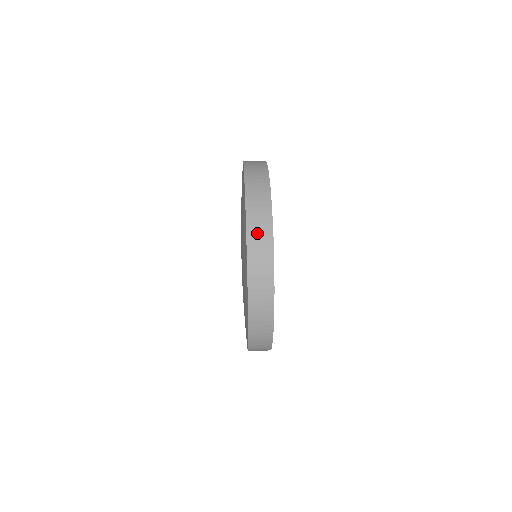
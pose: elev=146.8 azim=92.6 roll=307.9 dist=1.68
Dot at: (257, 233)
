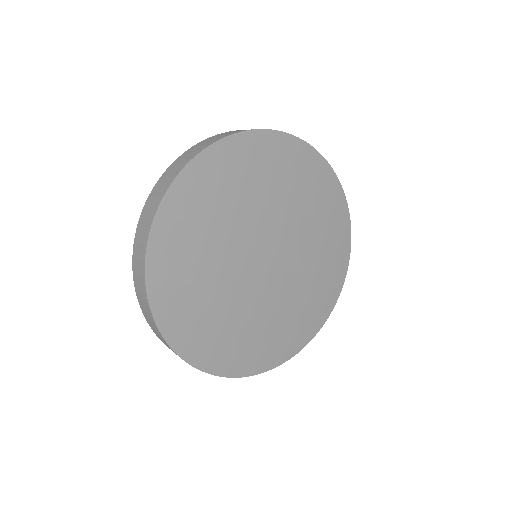
Dot at: (138, 284)
